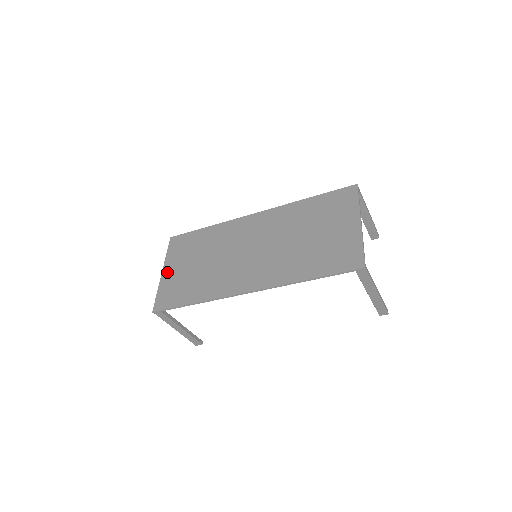
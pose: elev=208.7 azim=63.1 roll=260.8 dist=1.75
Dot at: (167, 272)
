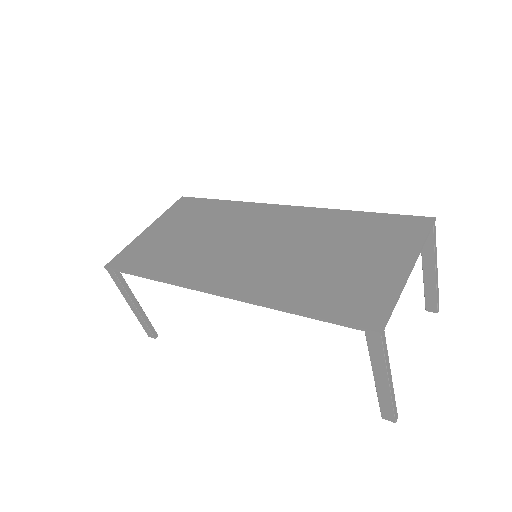
Dot at: (151, 230)
